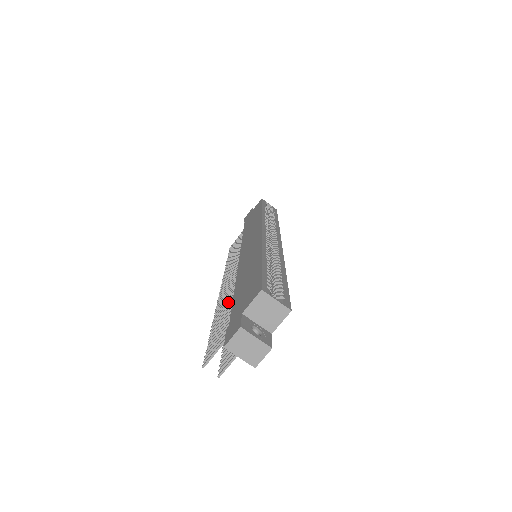
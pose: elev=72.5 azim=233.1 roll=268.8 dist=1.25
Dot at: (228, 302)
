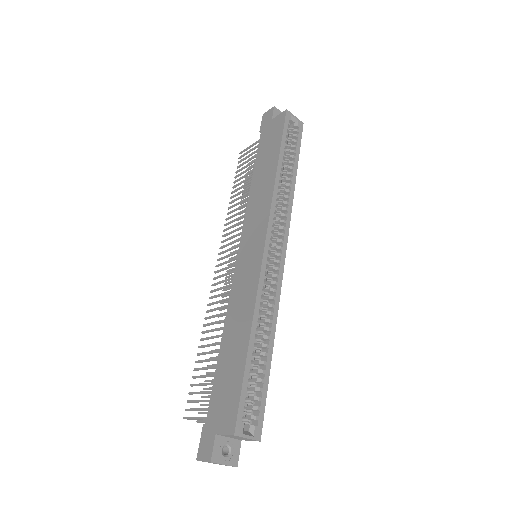
Dot at: occluded
